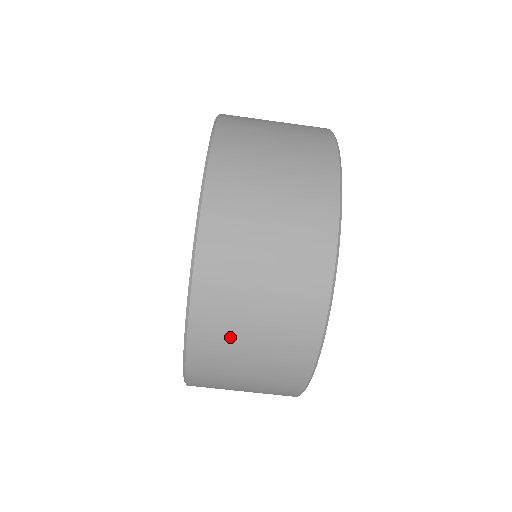
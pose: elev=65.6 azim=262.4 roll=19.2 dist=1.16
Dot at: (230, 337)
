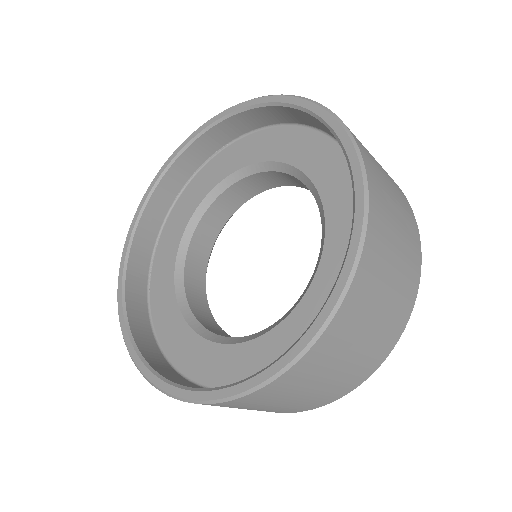
Dot at: occluded
